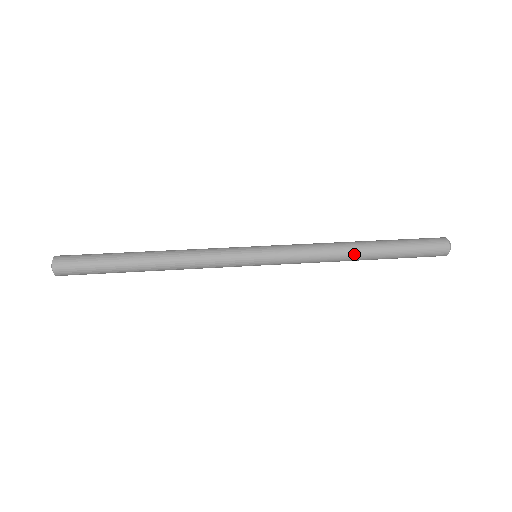
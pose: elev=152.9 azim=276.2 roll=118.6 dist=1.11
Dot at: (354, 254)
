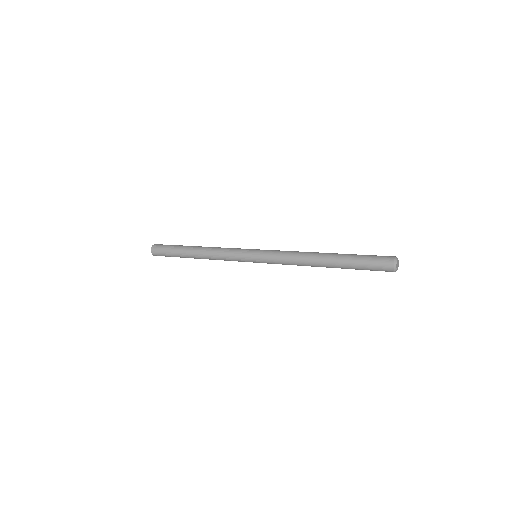
Dot at: (317, 257)
